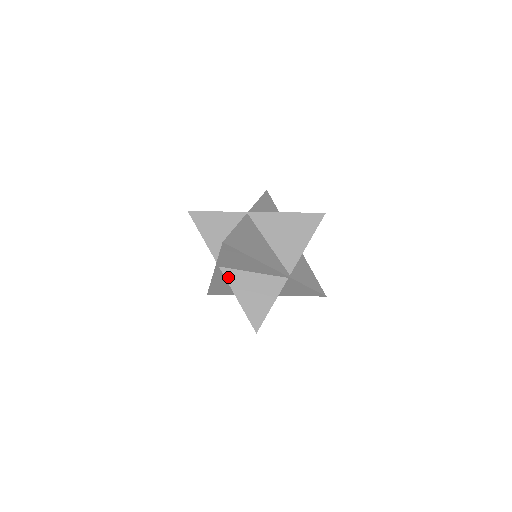
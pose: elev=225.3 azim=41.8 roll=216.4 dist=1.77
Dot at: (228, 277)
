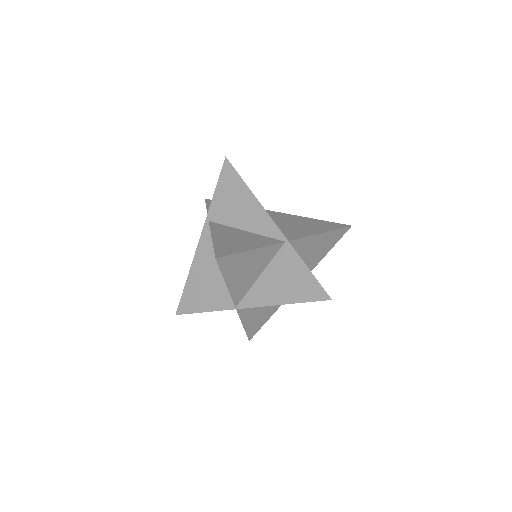
Dot at: (213, 227)
